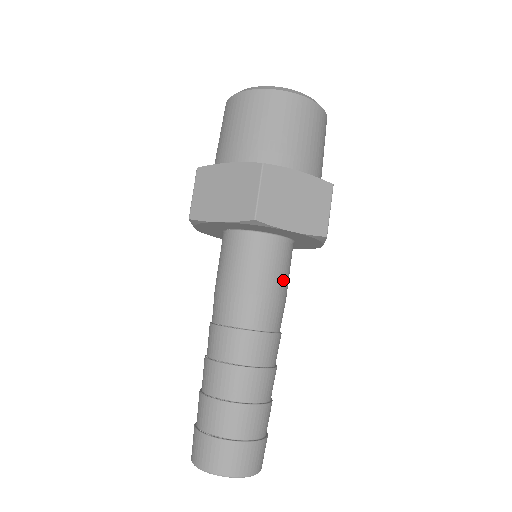
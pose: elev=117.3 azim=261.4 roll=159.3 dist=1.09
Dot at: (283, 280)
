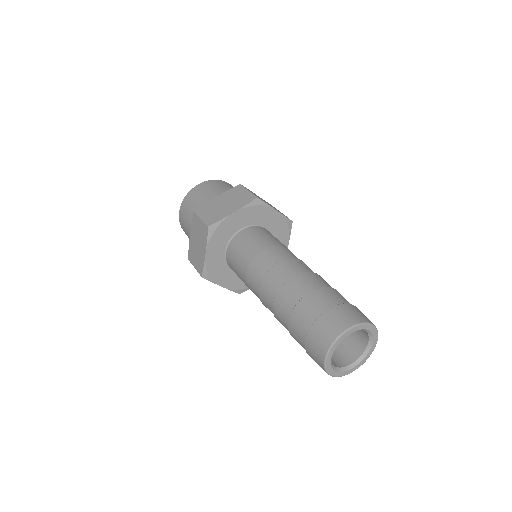
Dot at: occluded
